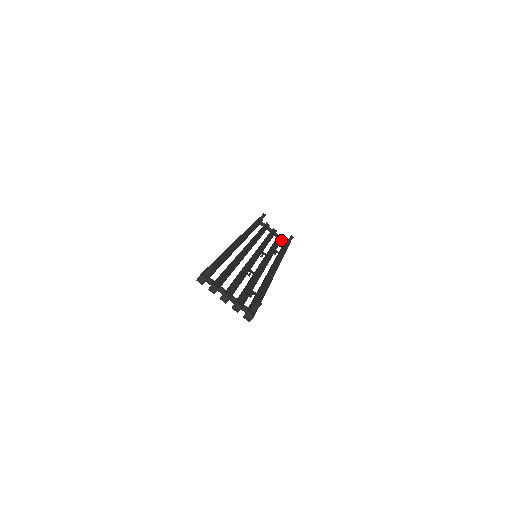
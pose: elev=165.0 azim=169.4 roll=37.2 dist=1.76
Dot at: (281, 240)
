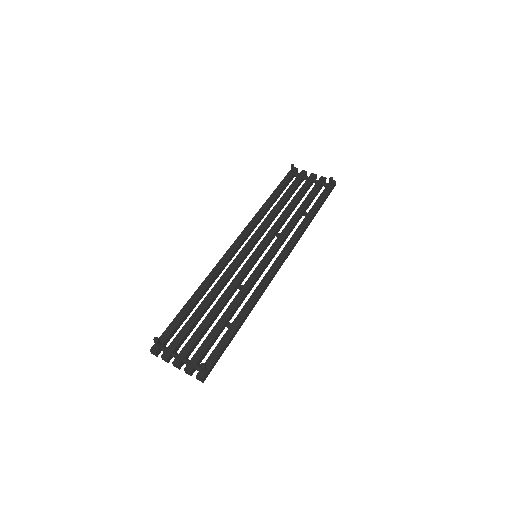
Dot at: (316, 191)
